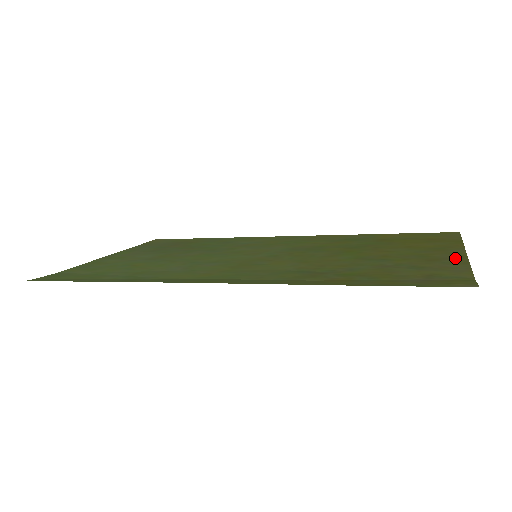
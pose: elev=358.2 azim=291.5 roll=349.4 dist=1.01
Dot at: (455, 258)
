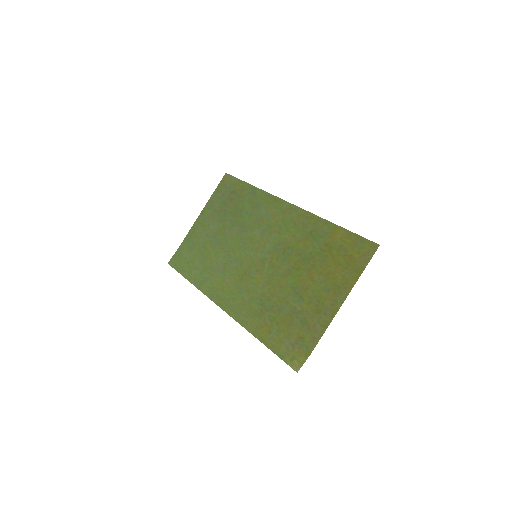
Dot at: (329, 314)
